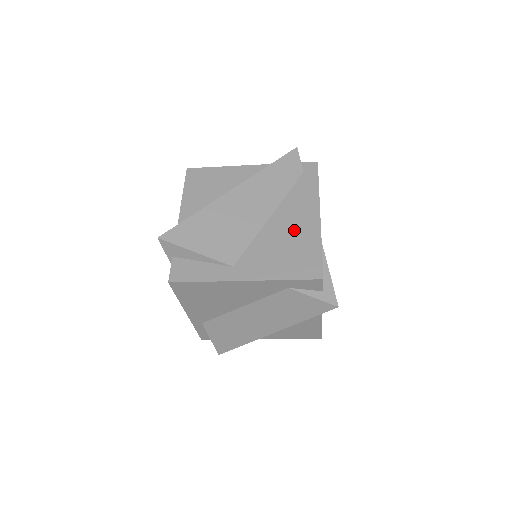
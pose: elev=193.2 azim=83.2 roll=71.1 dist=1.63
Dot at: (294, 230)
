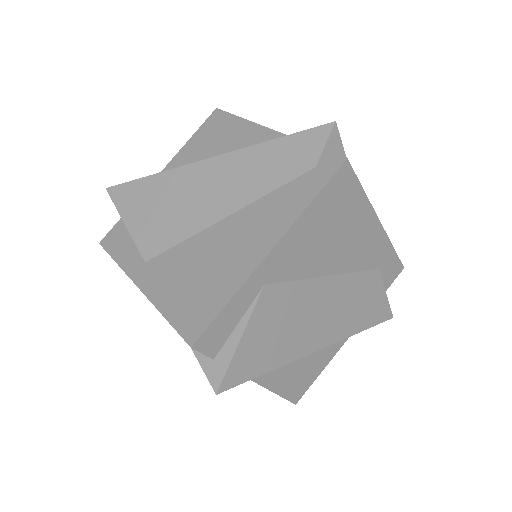
Dot at: (227, 254)
